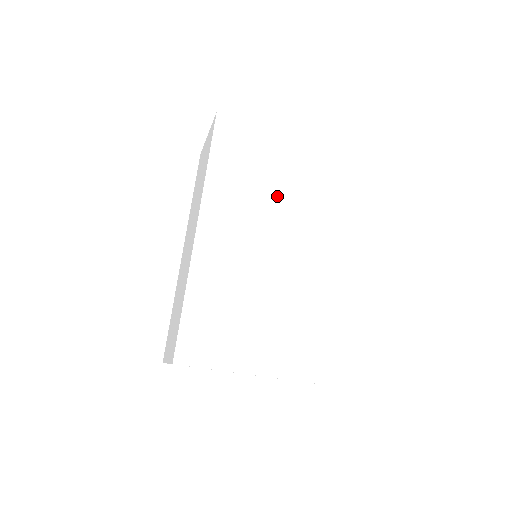
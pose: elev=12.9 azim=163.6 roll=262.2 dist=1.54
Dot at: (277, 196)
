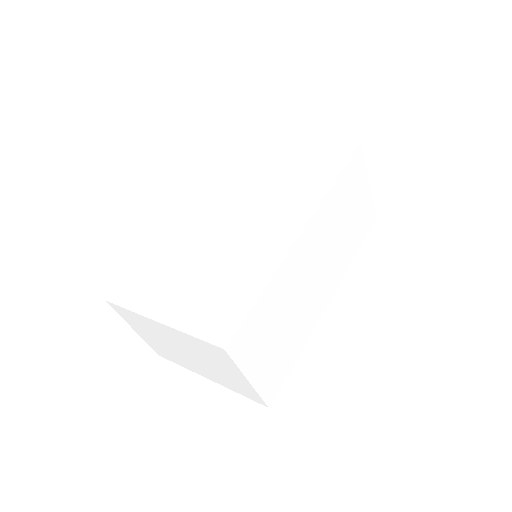
Dot at: (263, 185)
